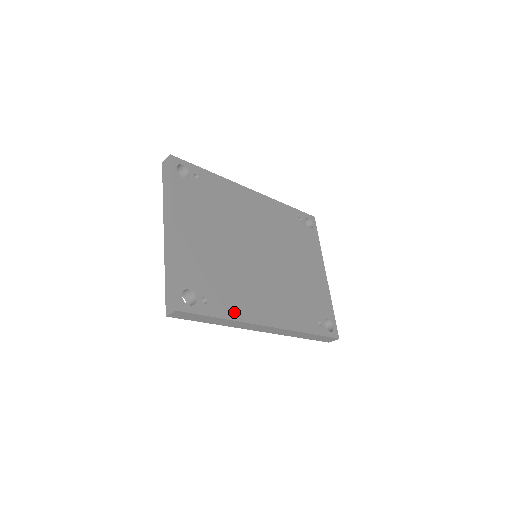
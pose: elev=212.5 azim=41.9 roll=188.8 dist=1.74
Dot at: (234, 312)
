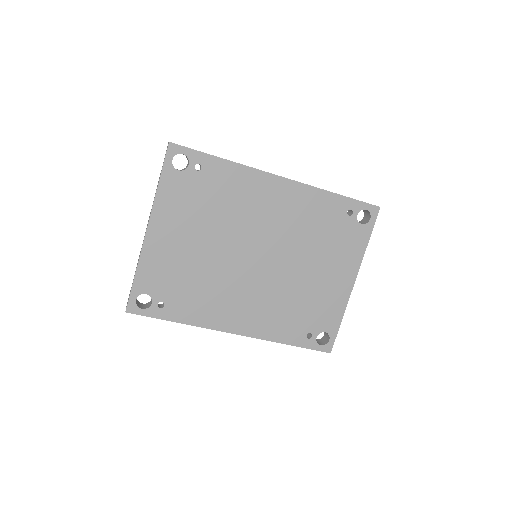
Dot at: (193, 317)
